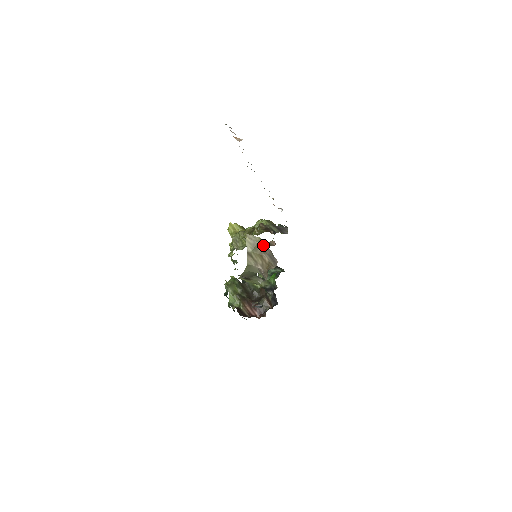
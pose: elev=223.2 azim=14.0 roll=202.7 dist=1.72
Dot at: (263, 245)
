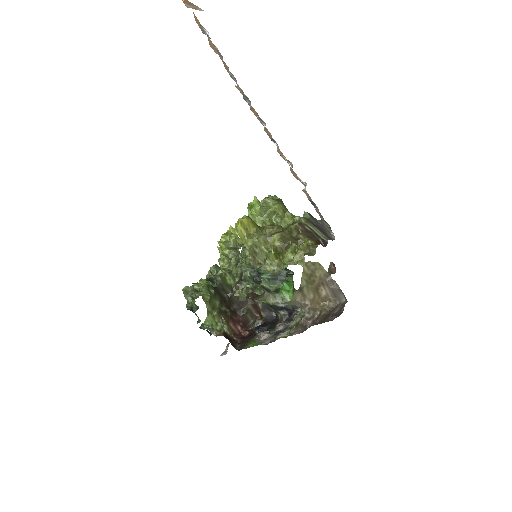
Dot at: (325, 275)
